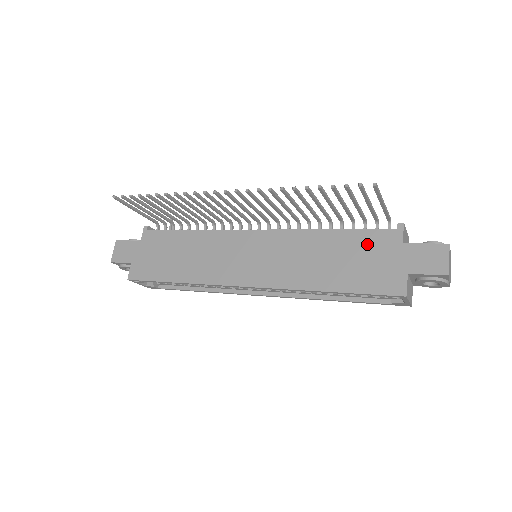
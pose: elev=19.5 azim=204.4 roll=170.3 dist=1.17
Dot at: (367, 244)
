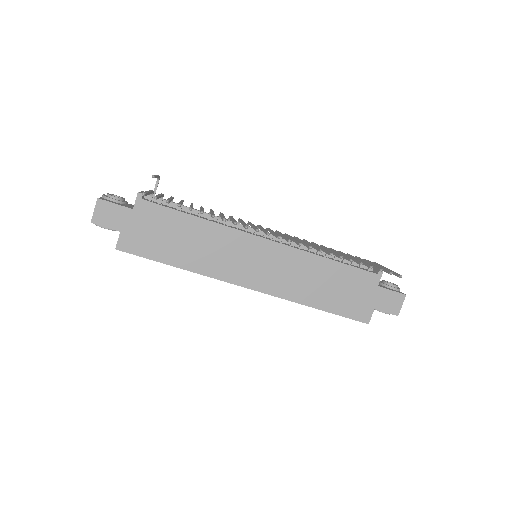
Dot at: (354, 280)
